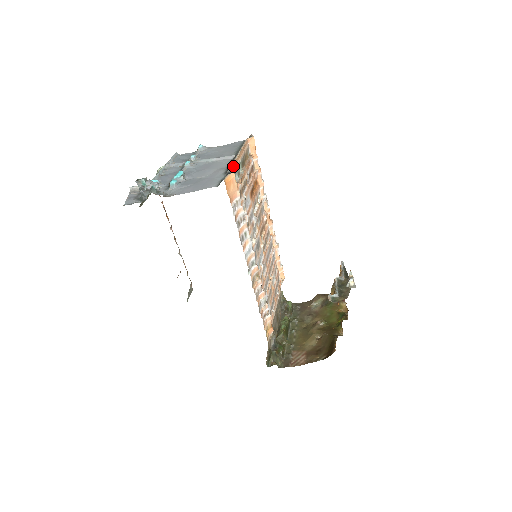
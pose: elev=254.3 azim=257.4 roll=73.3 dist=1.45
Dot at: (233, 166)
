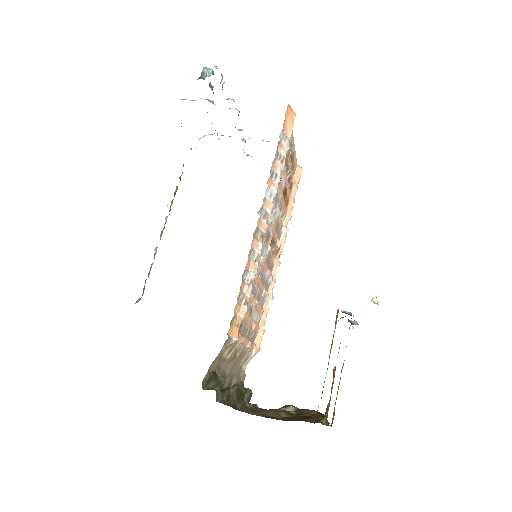
Dot at: occluded
